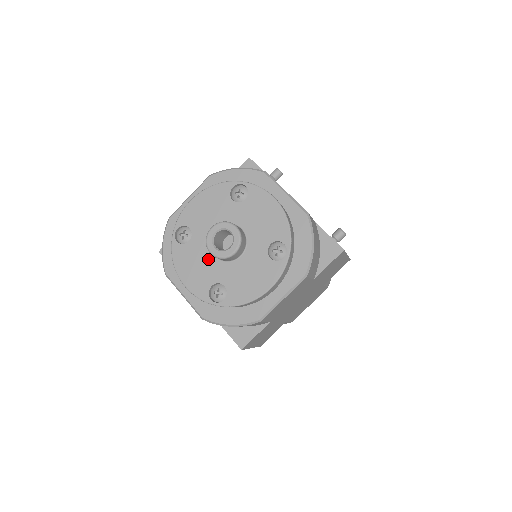
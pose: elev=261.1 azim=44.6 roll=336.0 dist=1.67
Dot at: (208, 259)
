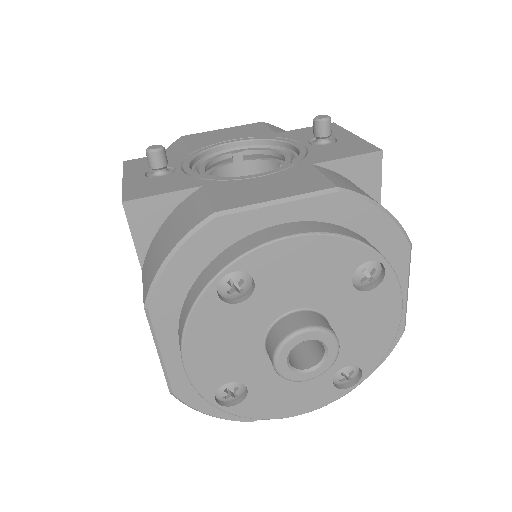
Dot at: occluded
